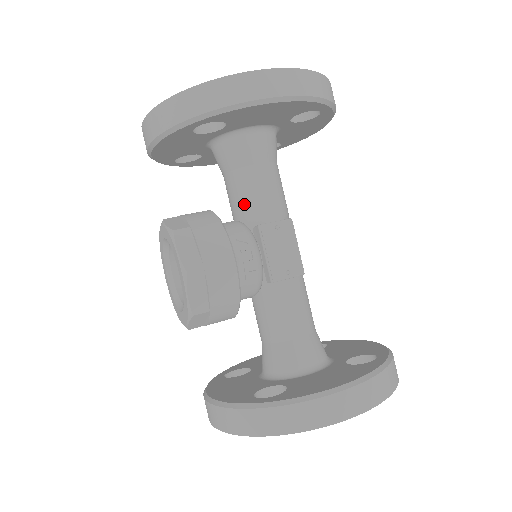
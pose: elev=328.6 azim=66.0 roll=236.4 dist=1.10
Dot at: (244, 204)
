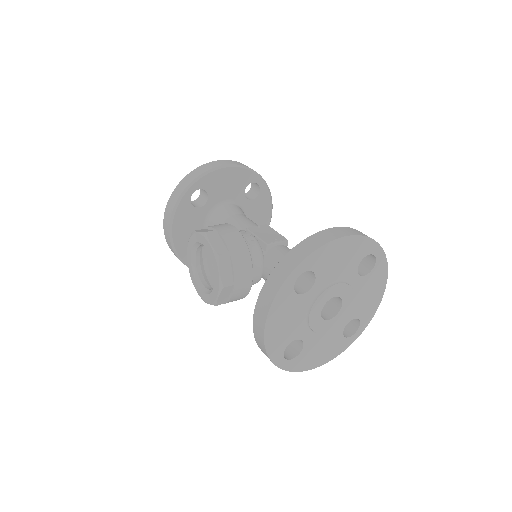
Dot at: occluded
